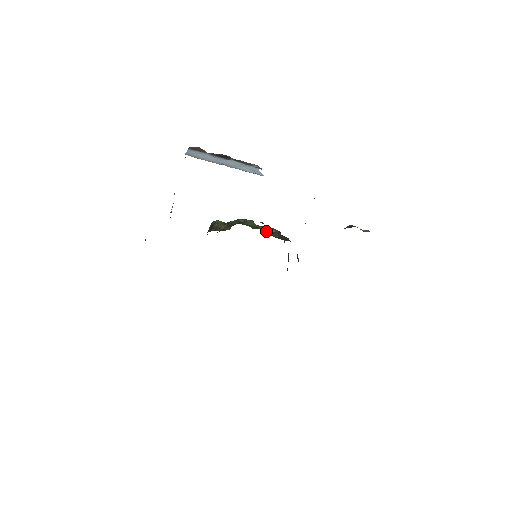
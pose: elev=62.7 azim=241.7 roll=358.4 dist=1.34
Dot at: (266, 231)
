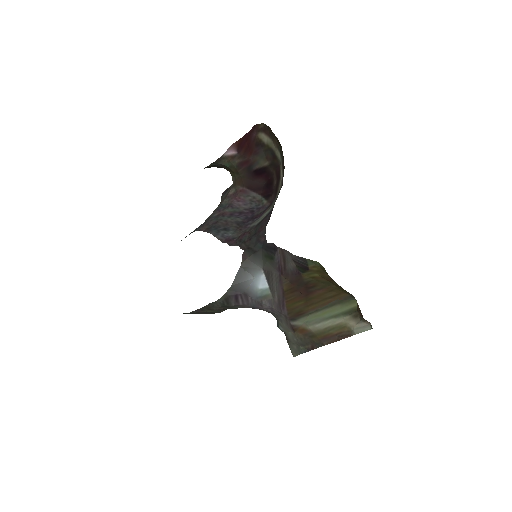
Dot at: occluded
